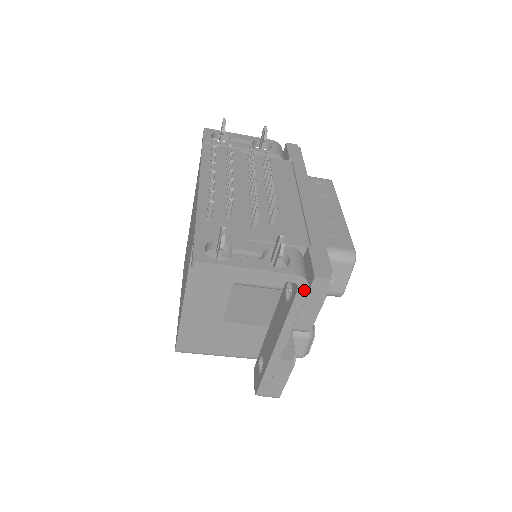
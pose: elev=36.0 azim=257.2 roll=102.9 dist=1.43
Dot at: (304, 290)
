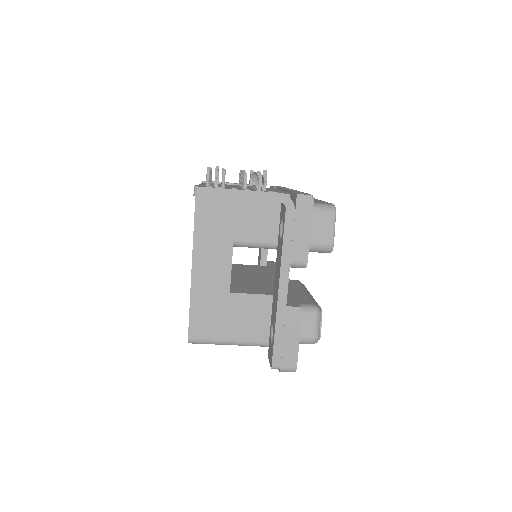
Dot at: (291, 211)
